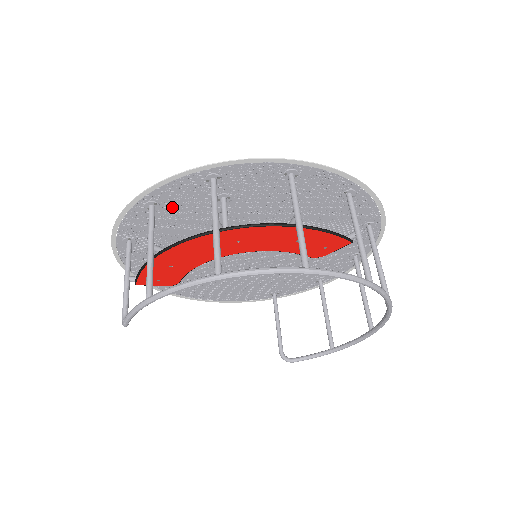
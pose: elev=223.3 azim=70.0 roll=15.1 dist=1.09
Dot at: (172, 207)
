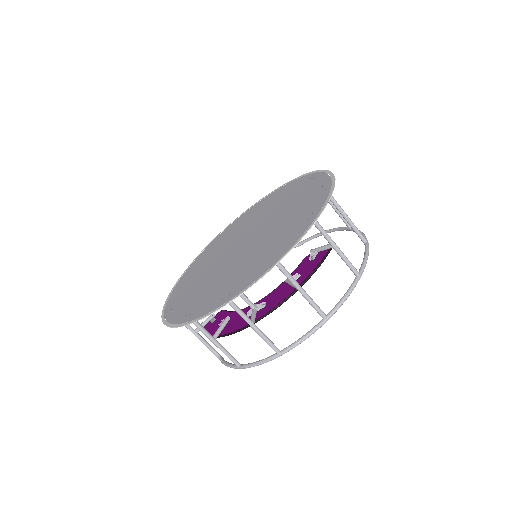
Dot at: (200, 305)
